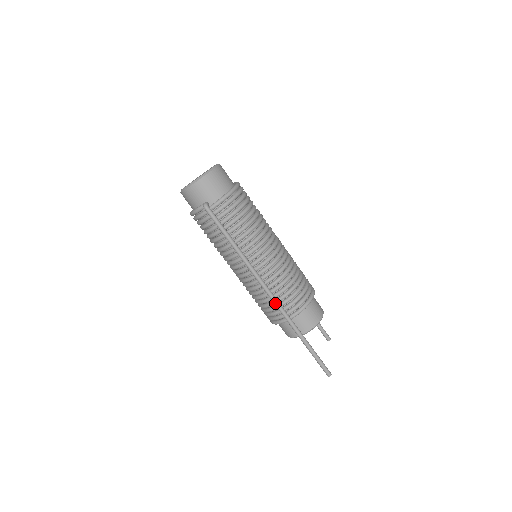
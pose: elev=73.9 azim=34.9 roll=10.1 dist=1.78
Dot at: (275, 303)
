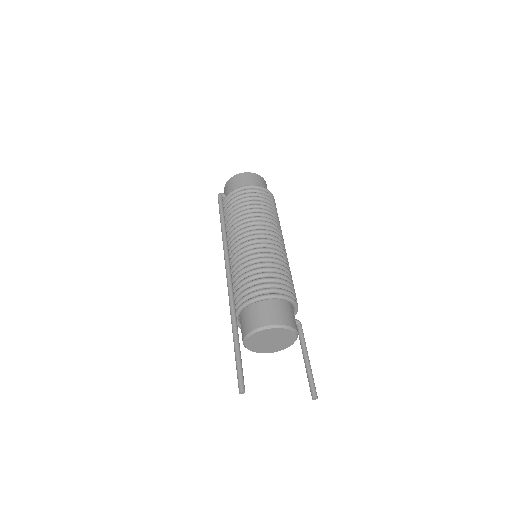
Dot at: (227, 285)
